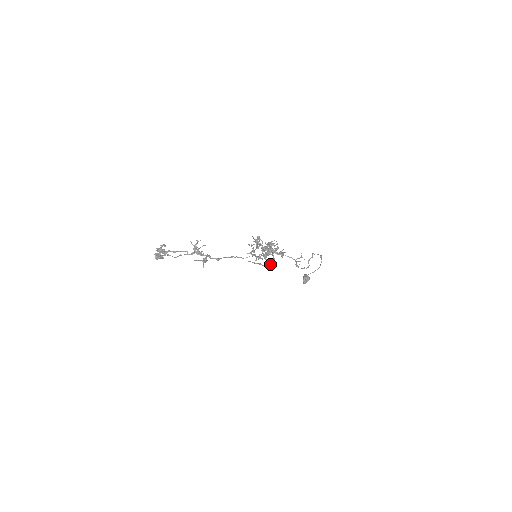
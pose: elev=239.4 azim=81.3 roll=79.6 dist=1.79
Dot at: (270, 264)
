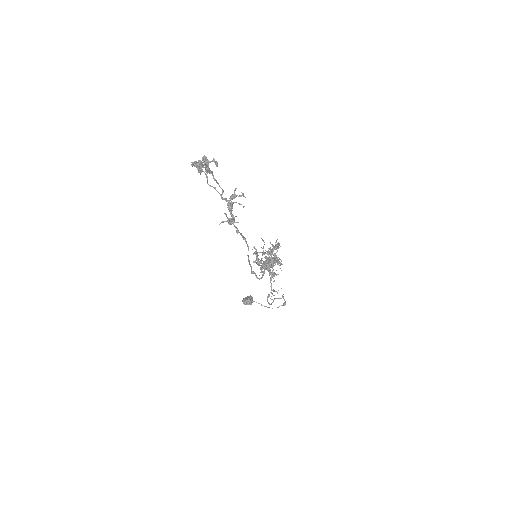
Dot at: occluded
